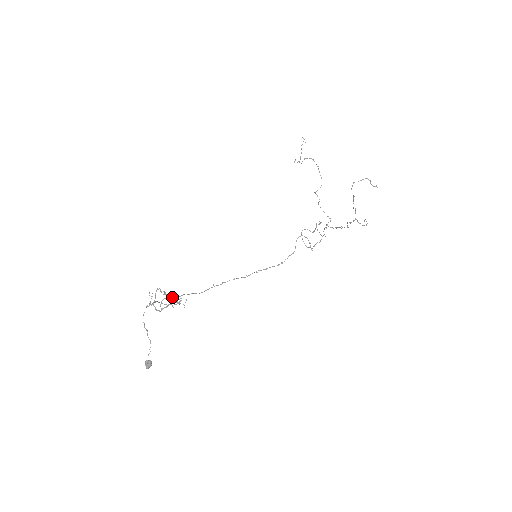
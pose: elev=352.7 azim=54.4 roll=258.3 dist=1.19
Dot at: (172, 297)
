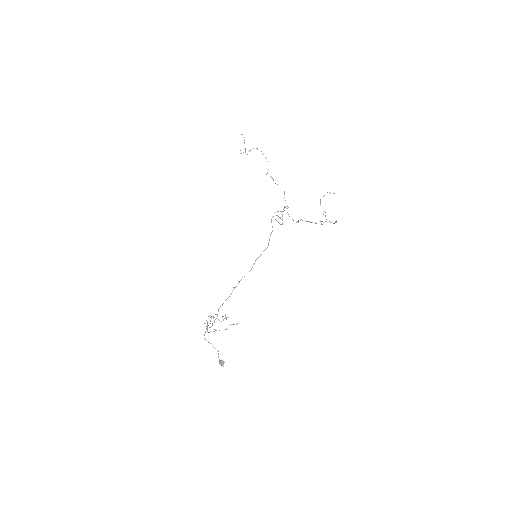
Dot at: (217, 315)
